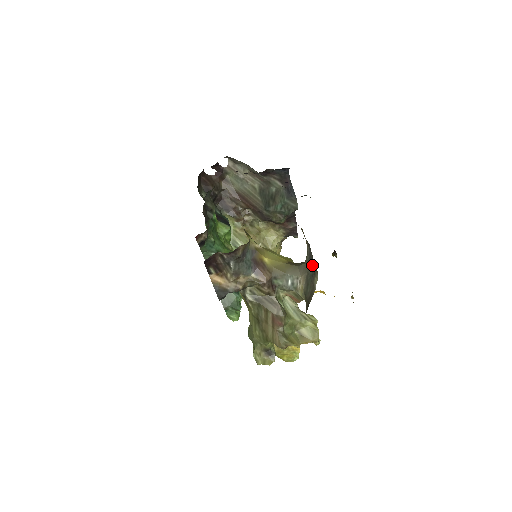
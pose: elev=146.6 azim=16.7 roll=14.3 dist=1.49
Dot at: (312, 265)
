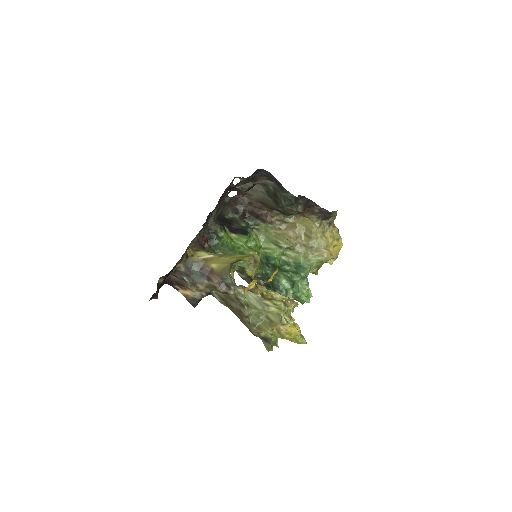
Dot at: occluded
